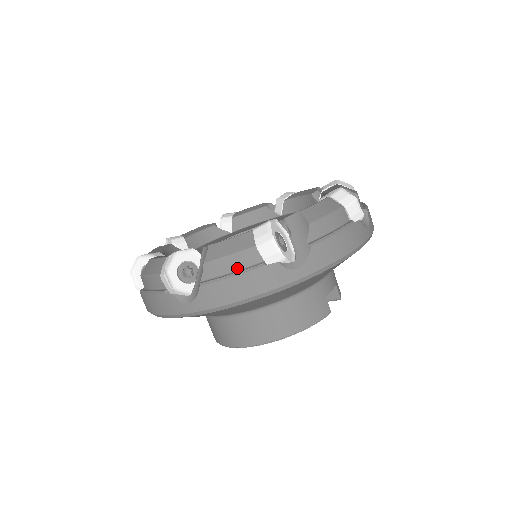
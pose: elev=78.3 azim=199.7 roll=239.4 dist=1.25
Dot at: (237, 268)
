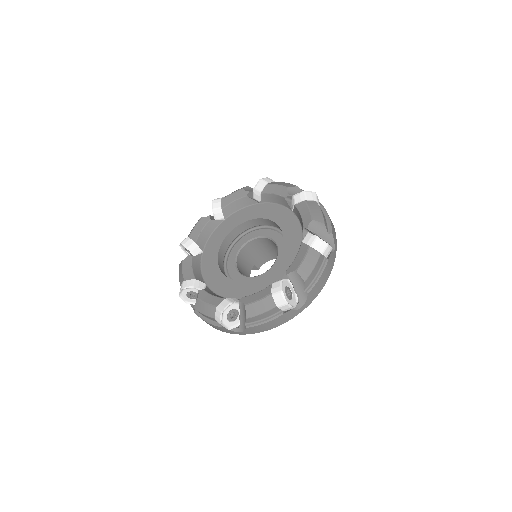
Dot at: (267, 317)
